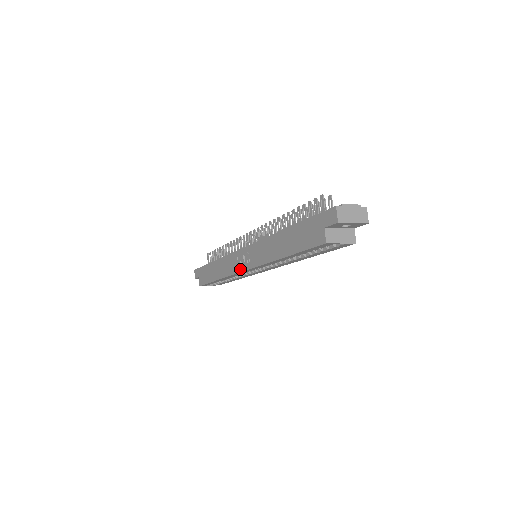
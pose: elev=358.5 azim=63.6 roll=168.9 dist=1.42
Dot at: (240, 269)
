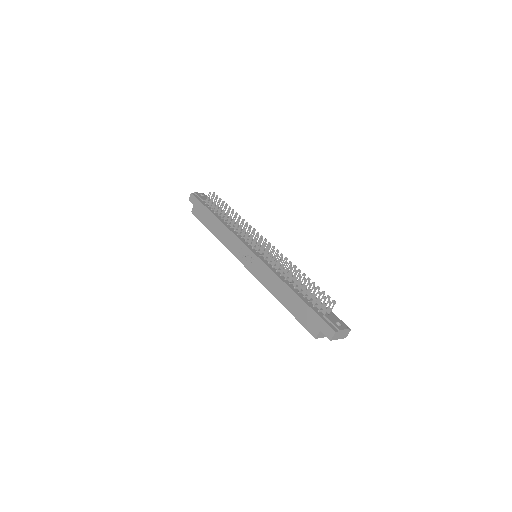
Dot at: (240, 259)
